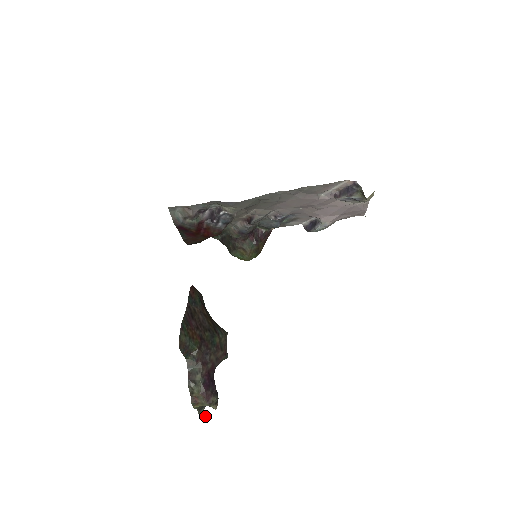
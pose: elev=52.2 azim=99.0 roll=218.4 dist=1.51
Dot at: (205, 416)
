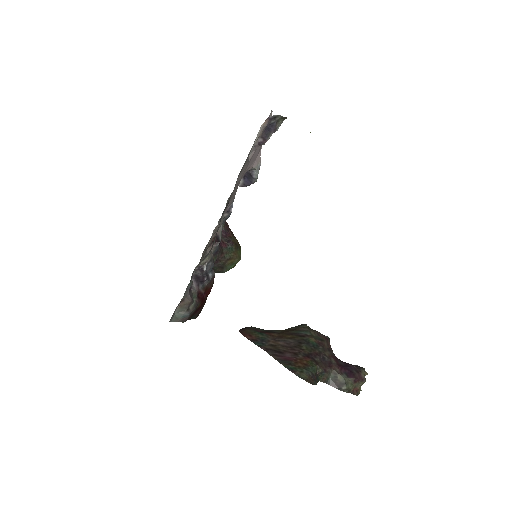
Dot at: occluded
